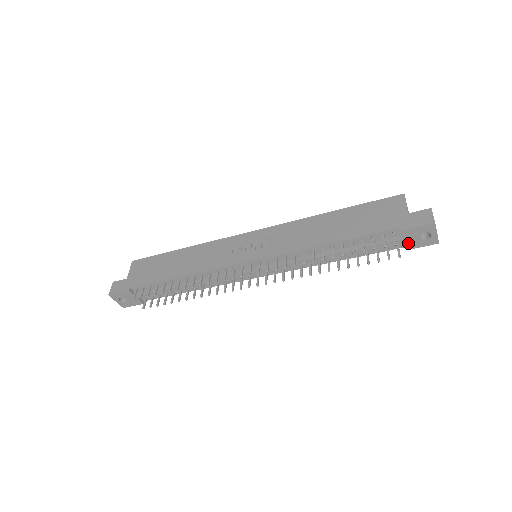
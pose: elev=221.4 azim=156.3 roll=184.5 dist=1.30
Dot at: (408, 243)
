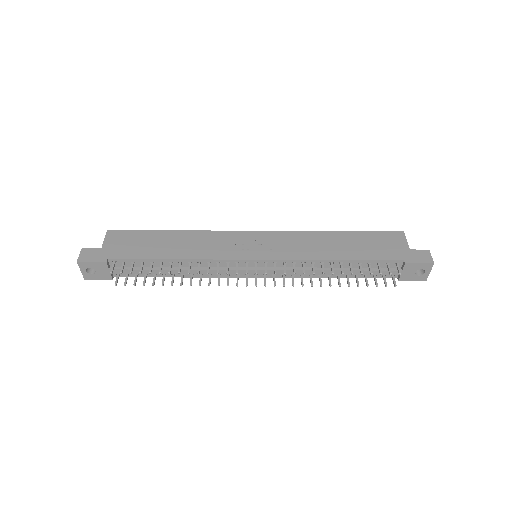
Dot at: (404, 275)
